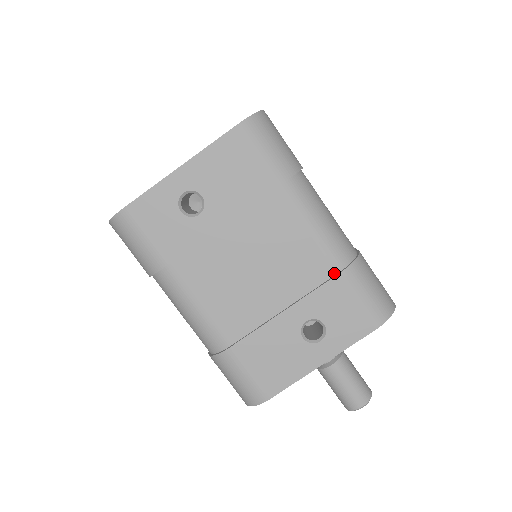
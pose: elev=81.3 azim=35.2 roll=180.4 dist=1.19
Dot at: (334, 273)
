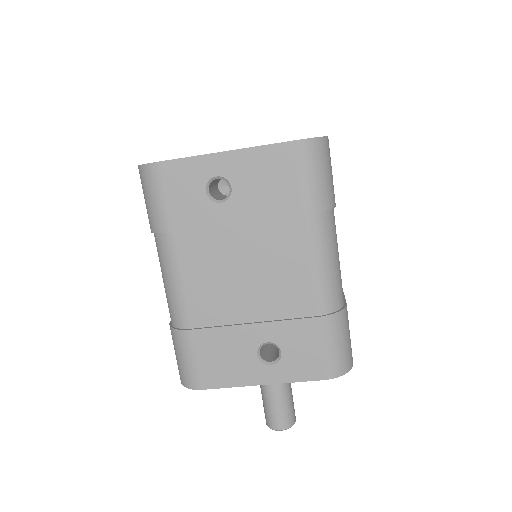
Dot at: (313, 314)
